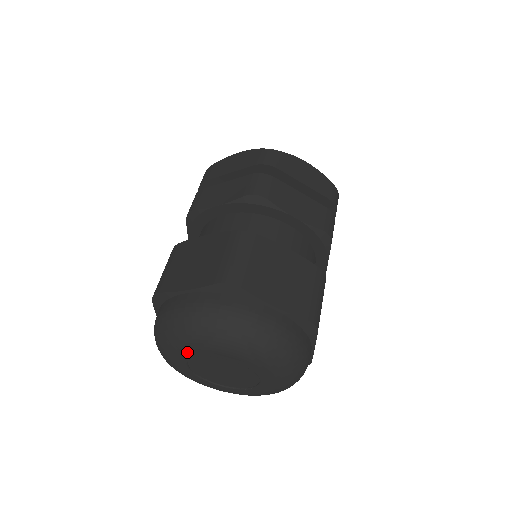
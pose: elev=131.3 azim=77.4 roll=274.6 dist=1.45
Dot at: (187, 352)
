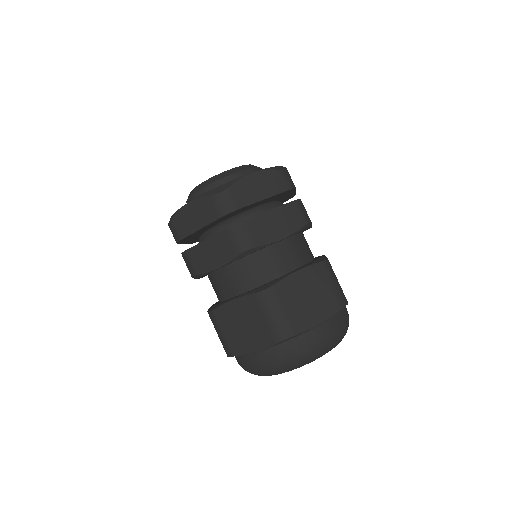
Dot at: occluded
